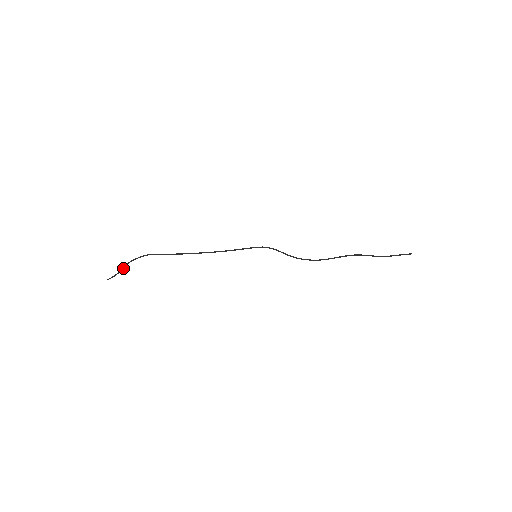
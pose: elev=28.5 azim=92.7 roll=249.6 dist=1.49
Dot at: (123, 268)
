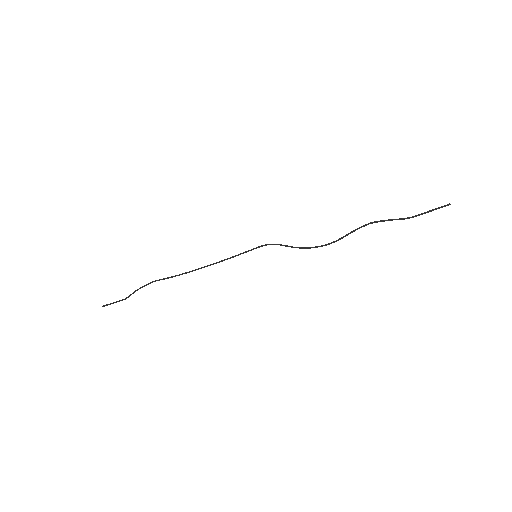
Dot at: (126, 297)
